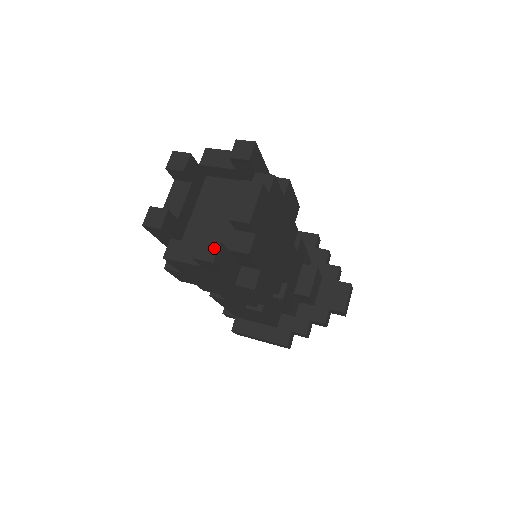
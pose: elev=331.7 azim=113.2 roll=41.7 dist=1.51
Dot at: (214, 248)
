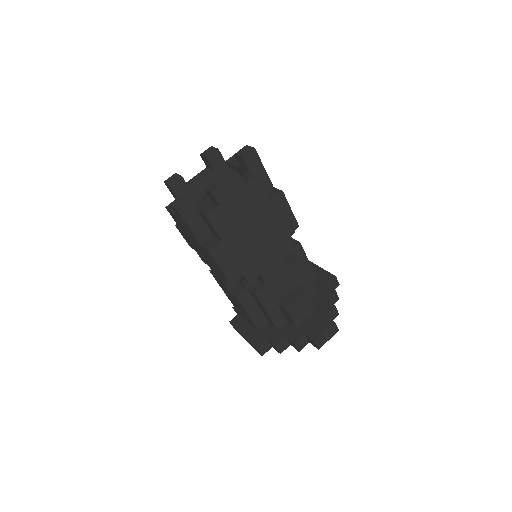
Dot at: (184, 201)
